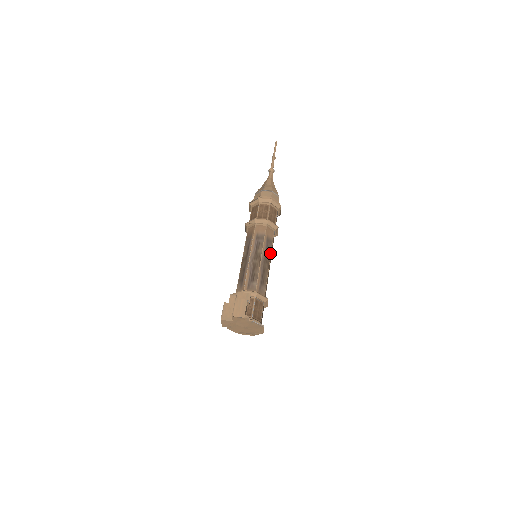
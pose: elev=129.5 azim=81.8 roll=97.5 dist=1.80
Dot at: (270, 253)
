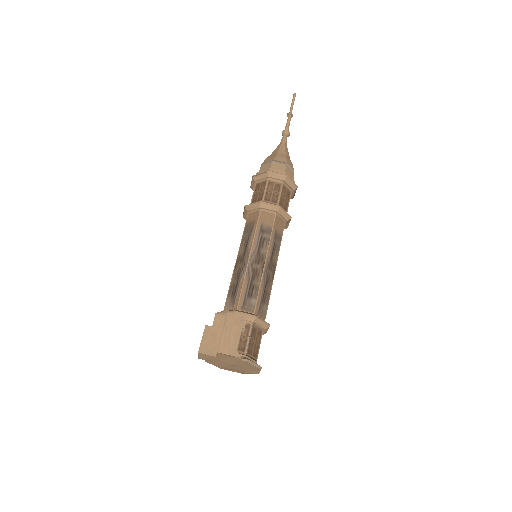
Dot at: (277, 255)
